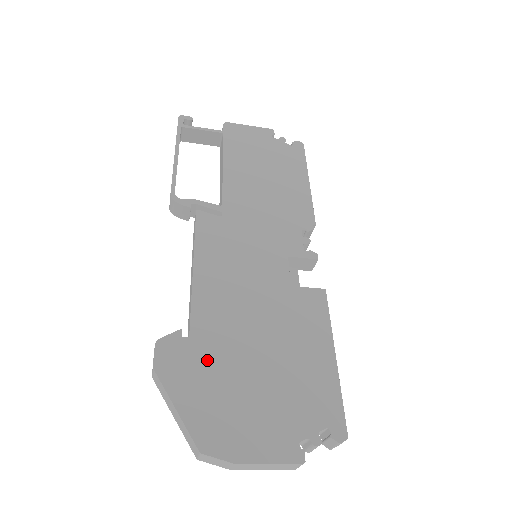
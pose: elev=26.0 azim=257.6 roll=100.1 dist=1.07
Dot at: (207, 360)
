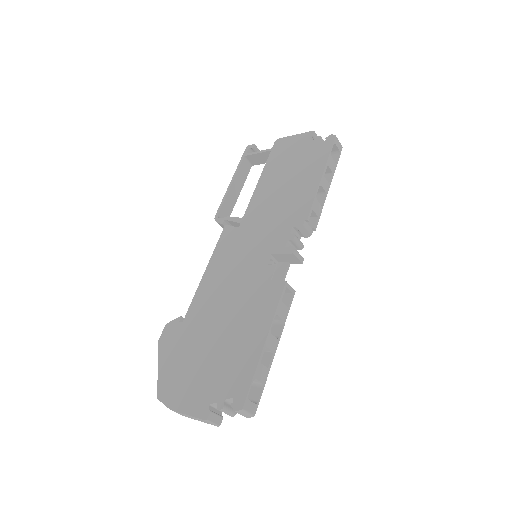
Dot at: (185, 338)
